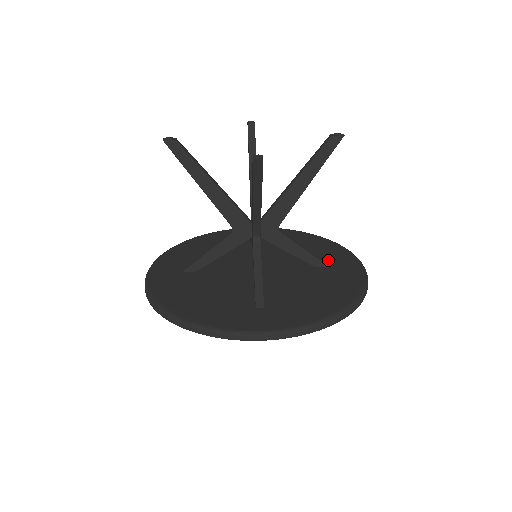
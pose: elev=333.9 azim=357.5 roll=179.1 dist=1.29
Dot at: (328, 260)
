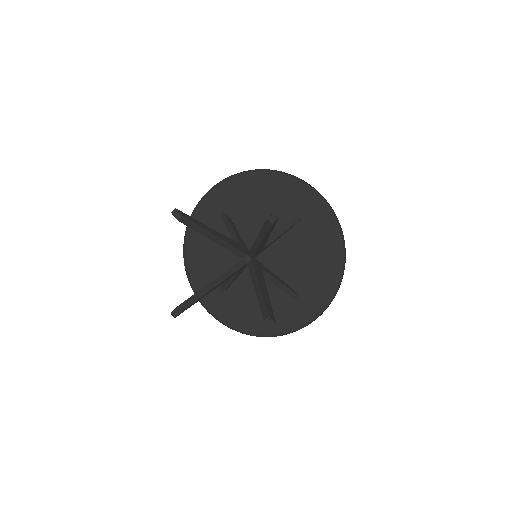
Dot at: (295, 209)
